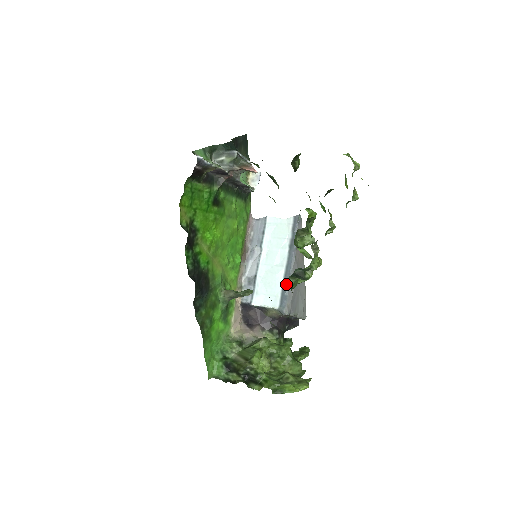
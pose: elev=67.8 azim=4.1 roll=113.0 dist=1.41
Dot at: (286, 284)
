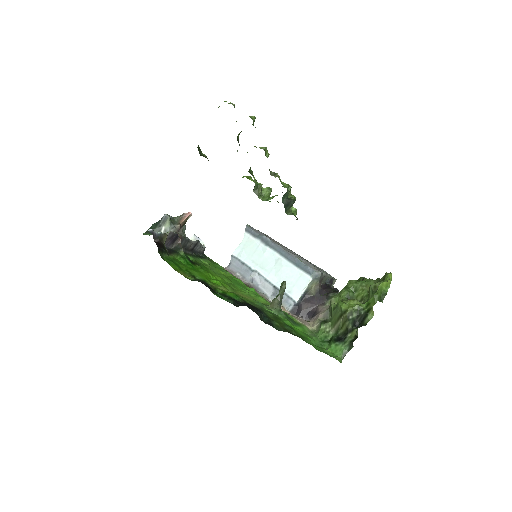
Dot at: (295, 261)
